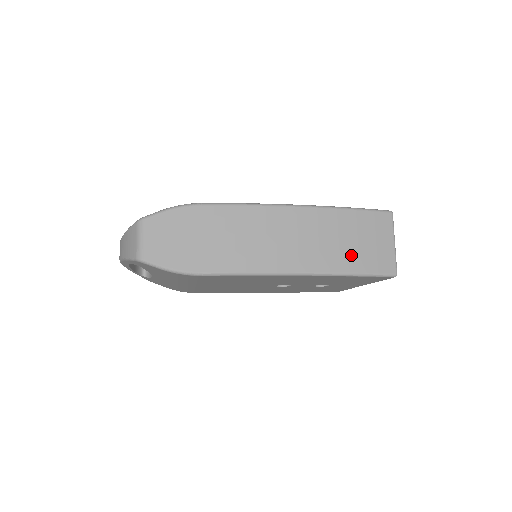
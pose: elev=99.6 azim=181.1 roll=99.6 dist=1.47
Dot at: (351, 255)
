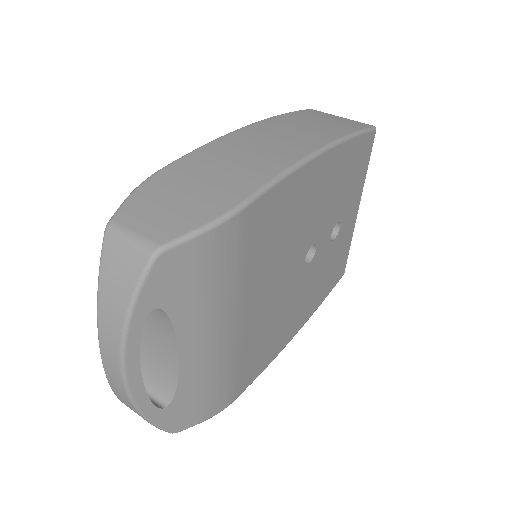
Dot at: (332, 127)
